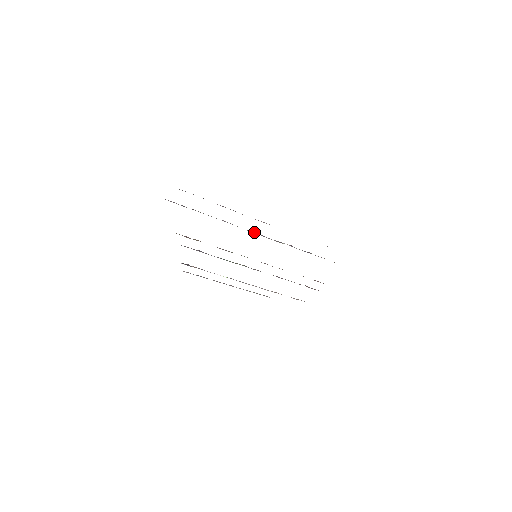
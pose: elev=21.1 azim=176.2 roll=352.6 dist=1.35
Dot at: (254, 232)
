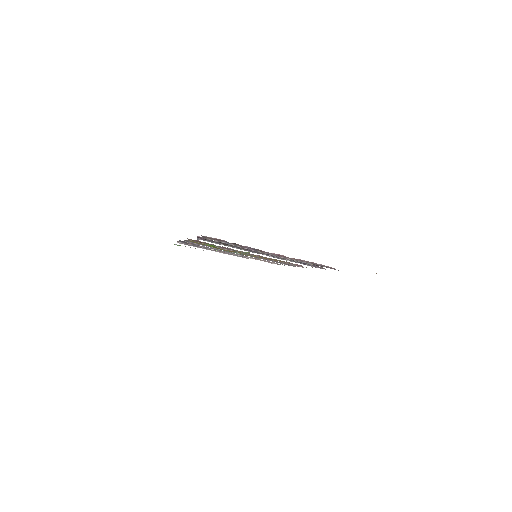
Dot at: occluded
